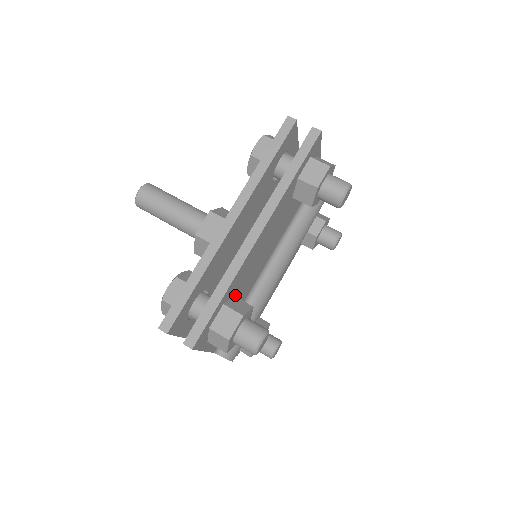
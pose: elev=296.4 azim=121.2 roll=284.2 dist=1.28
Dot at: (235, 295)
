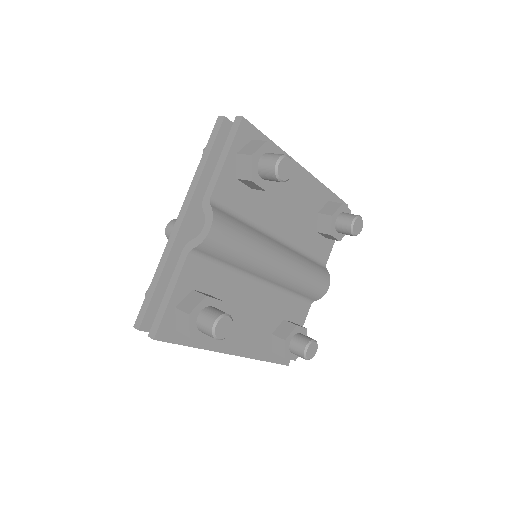
Dot at: occluded
